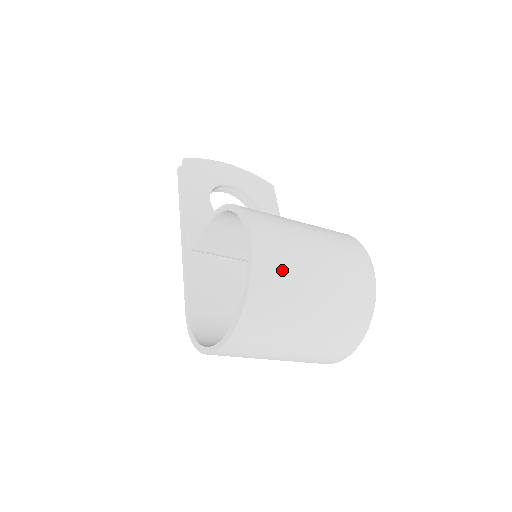
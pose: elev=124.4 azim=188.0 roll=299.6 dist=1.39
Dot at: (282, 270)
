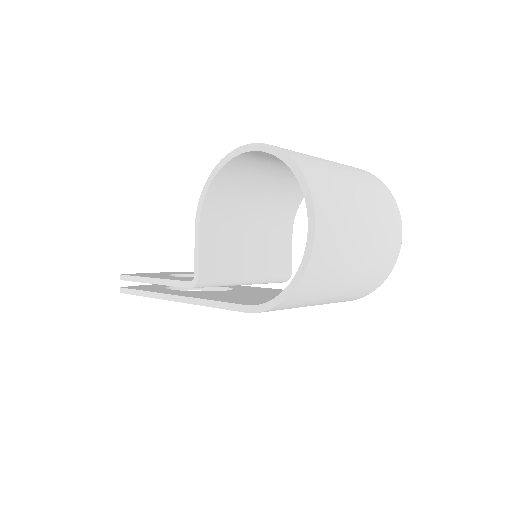
Dot at: (296, 152)
